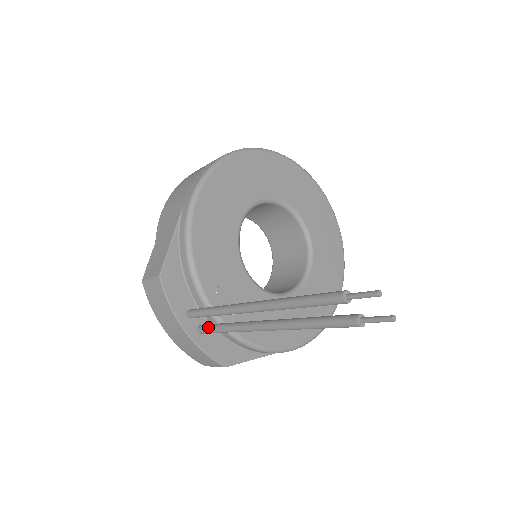
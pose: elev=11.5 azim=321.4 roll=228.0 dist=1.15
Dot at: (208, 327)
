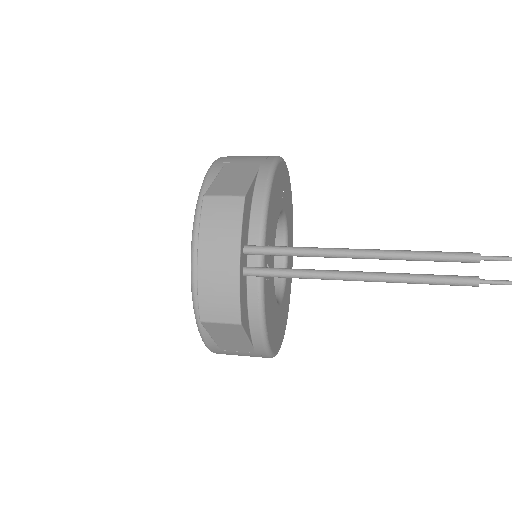
Dot at: (265, 268)
